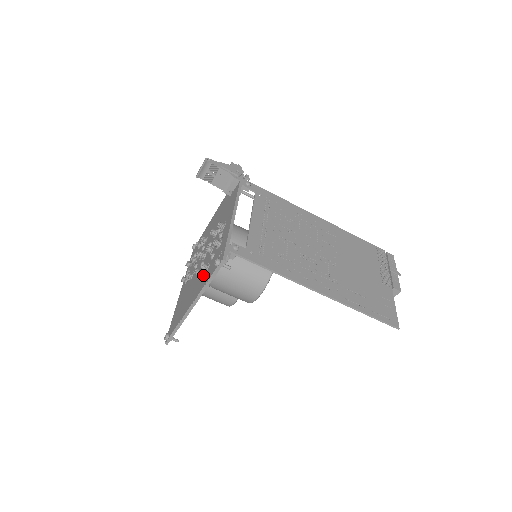
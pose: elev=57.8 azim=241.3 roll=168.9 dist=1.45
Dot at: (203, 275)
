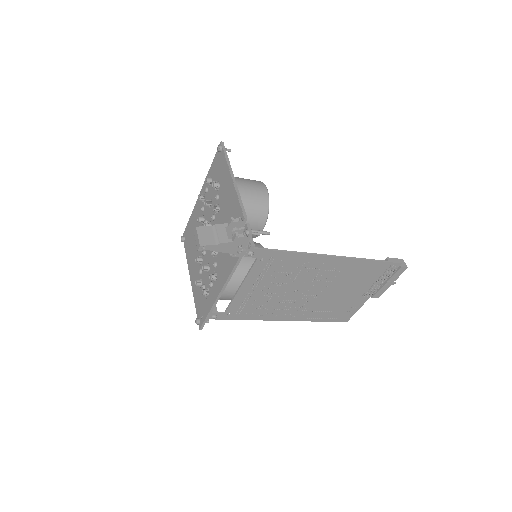
Dot at: occluded
